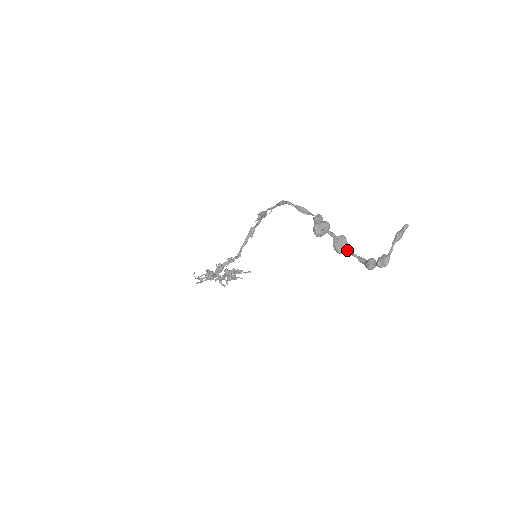
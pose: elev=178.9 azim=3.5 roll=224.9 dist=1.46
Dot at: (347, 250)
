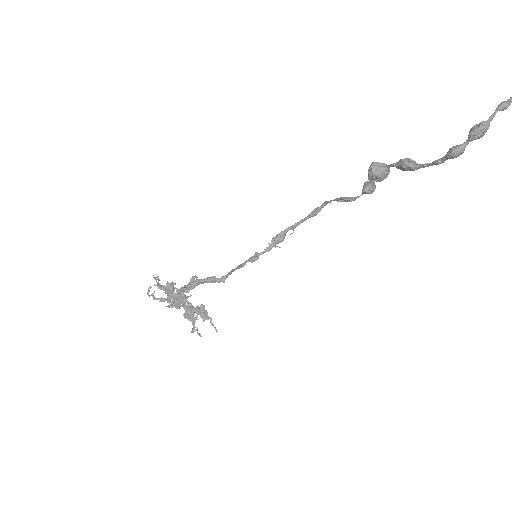
Dot at: (416, 164)
